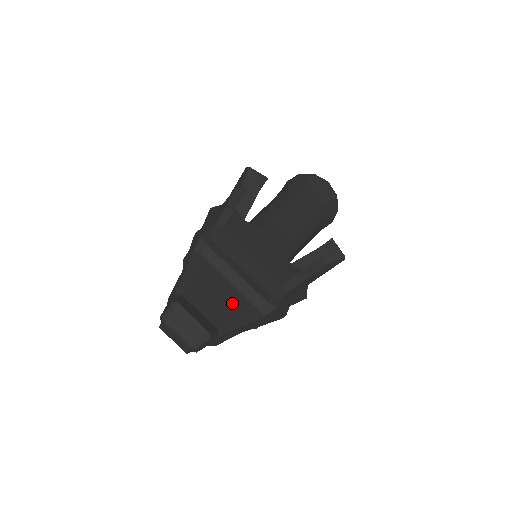
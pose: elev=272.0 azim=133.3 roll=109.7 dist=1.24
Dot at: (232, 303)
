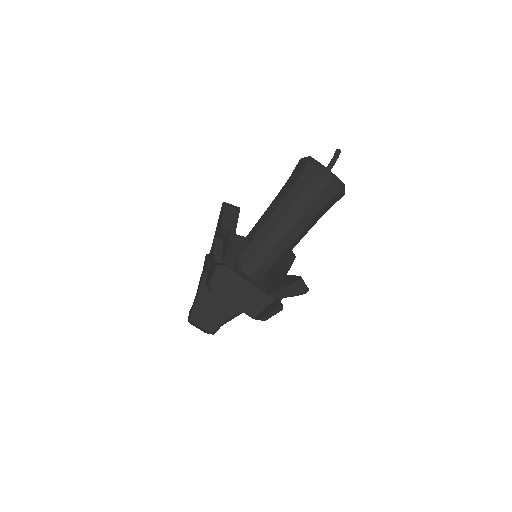
Dot at: (231, 305)
